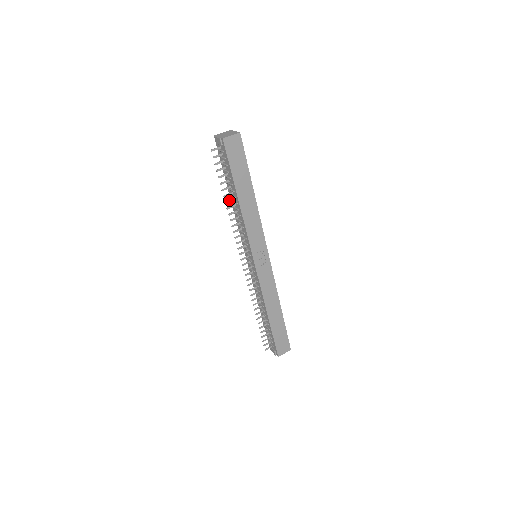
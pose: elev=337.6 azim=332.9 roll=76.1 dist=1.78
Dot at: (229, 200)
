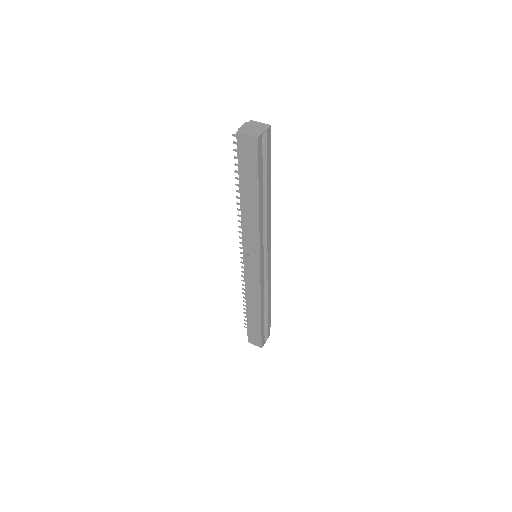
Dot at: occluded
